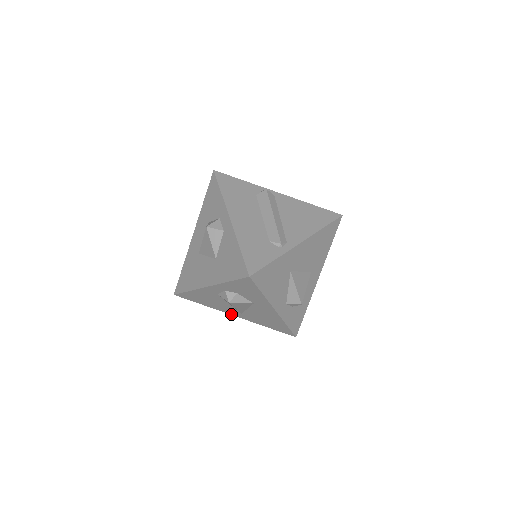
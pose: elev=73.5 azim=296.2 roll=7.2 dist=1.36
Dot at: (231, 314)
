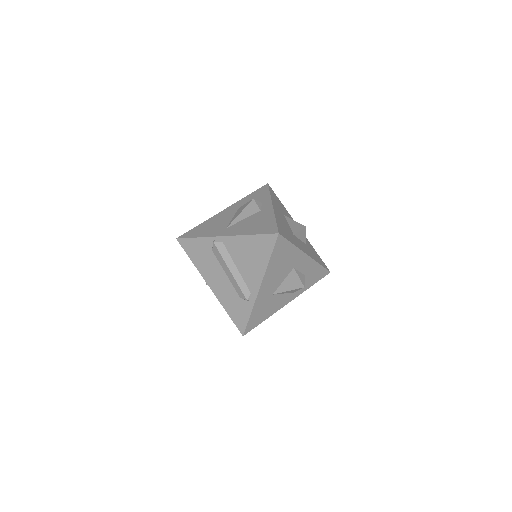
Dot at: occluded
